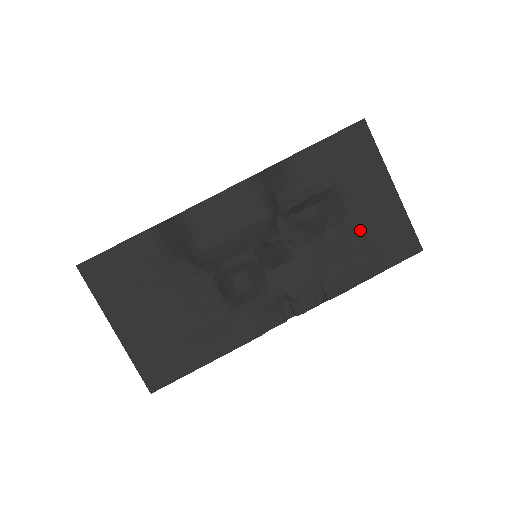
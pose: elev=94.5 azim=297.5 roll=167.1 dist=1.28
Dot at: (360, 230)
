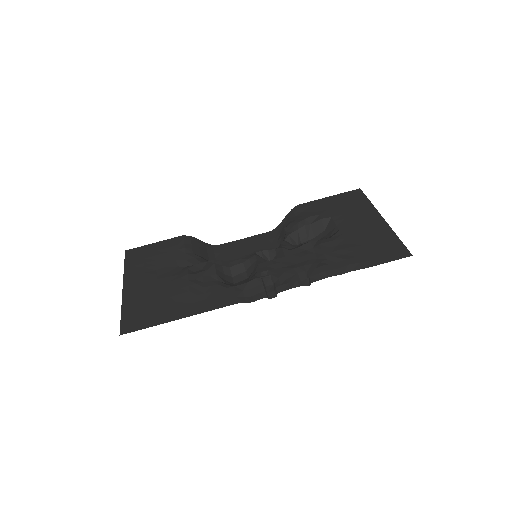
Dot at: (349, 241)
